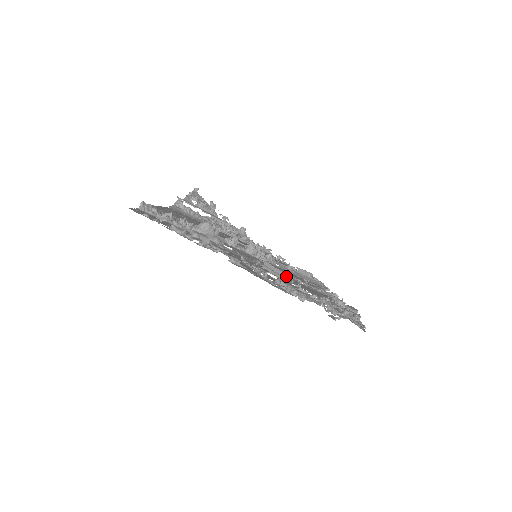
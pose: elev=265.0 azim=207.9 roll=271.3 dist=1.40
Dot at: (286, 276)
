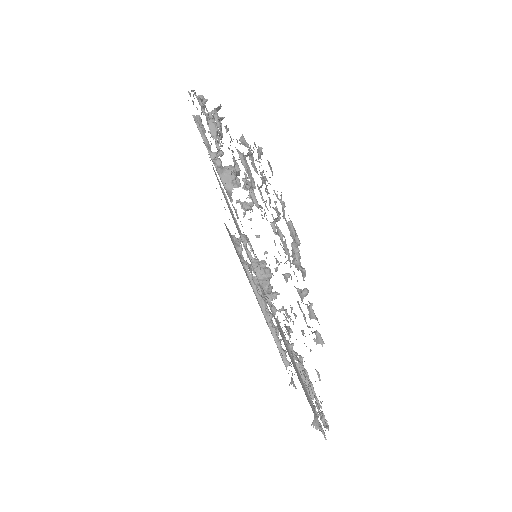
Dot at: occluded
